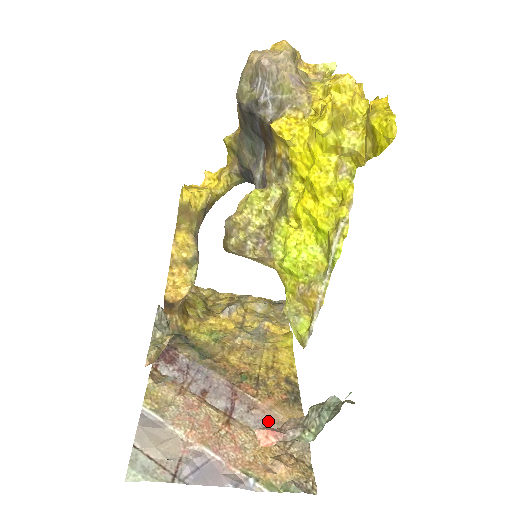
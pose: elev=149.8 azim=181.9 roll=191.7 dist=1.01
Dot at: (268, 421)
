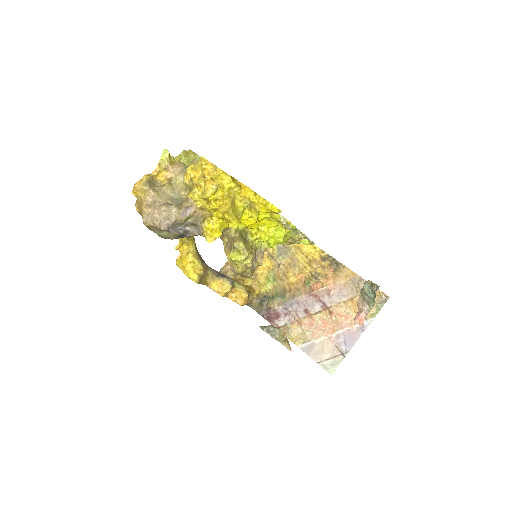
Dot at: (341, 290)
